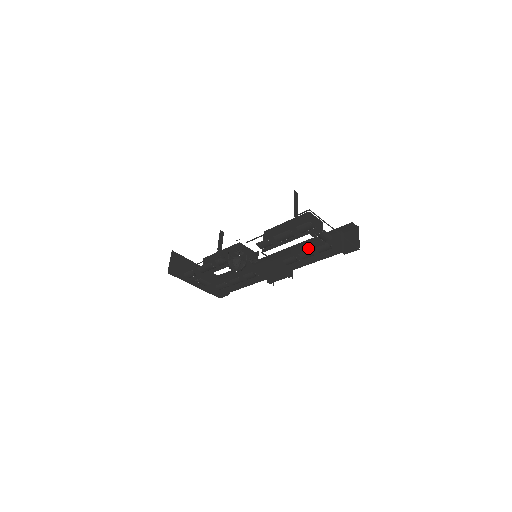
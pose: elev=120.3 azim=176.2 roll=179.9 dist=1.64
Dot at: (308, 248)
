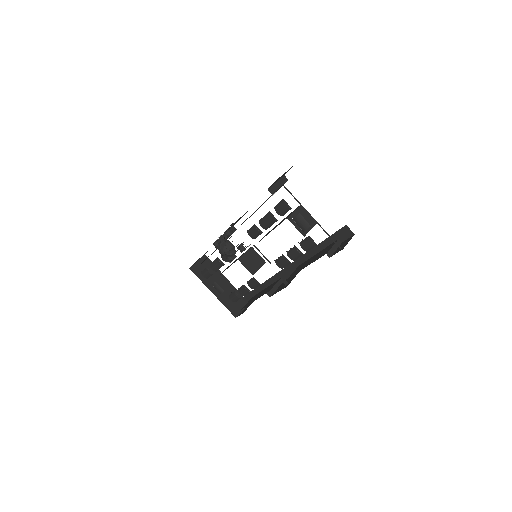
Dot at: (309, 260)
